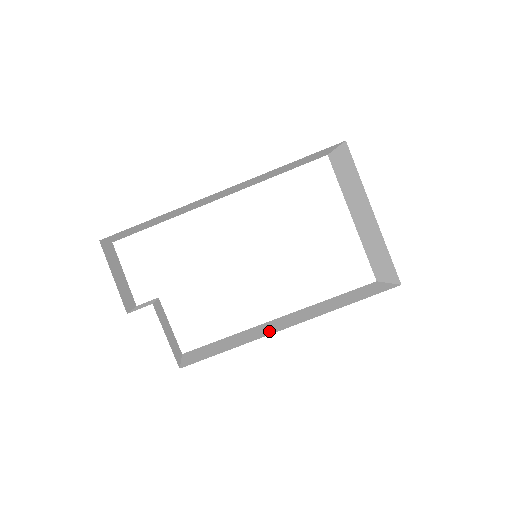
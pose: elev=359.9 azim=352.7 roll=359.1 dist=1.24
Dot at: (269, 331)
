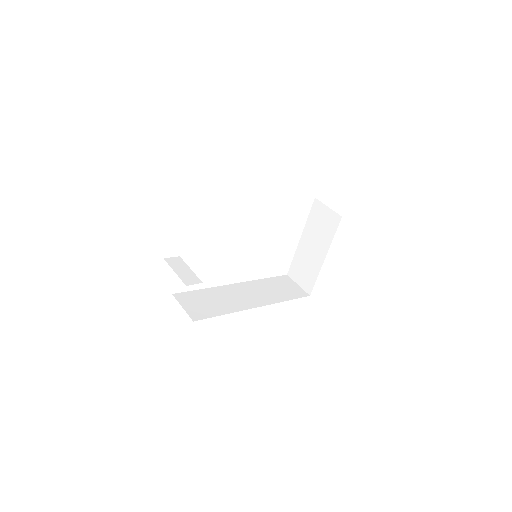
Dot at: (241, 304)
